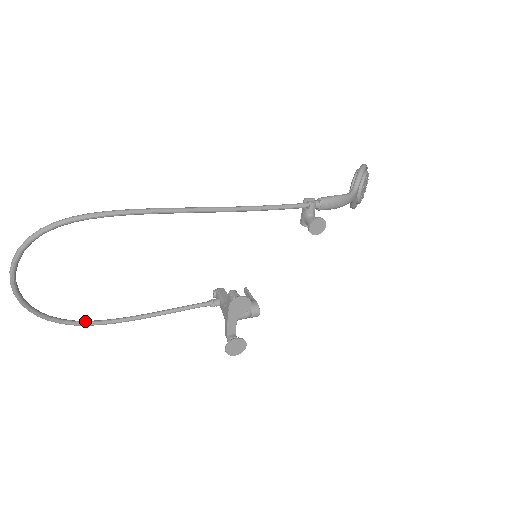
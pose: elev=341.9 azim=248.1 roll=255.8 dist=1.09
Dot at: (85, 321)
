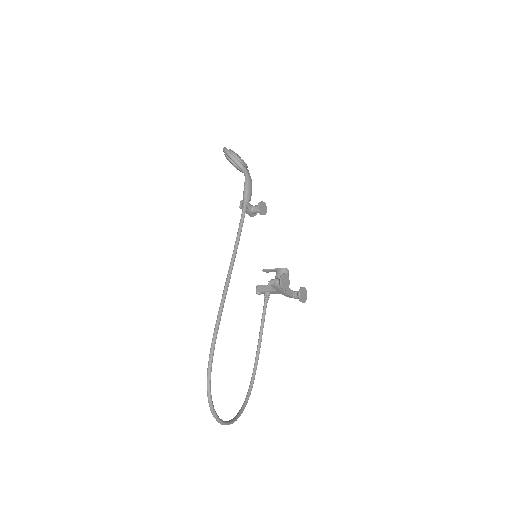
Dot at: (249, 387)
